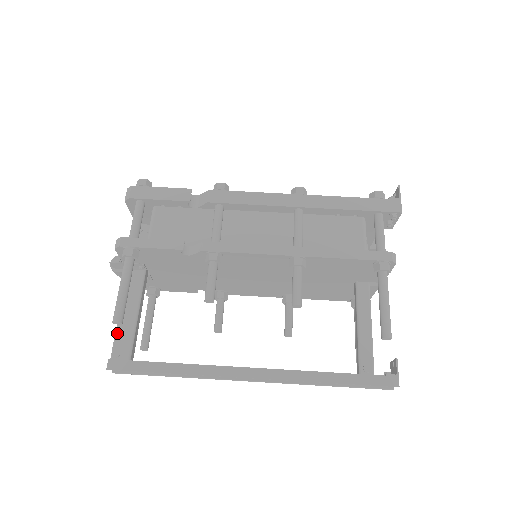
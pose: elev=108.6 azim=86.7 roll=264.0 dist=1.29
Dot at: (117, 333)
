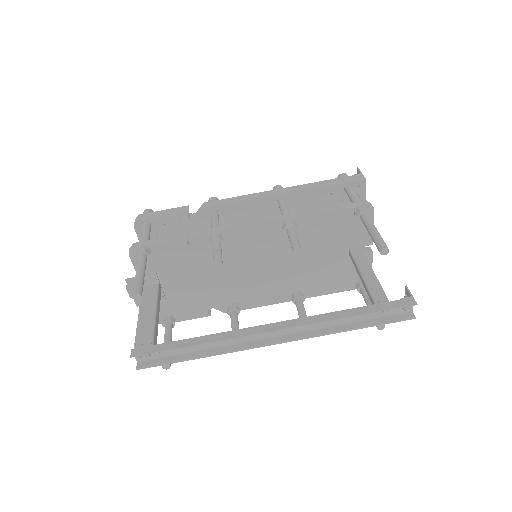
Dot at: (138, 331)
